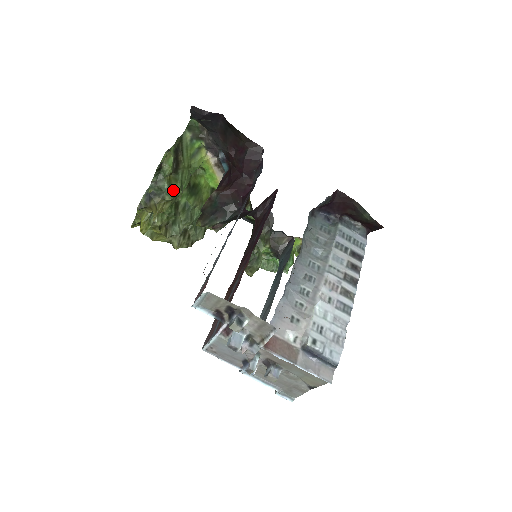
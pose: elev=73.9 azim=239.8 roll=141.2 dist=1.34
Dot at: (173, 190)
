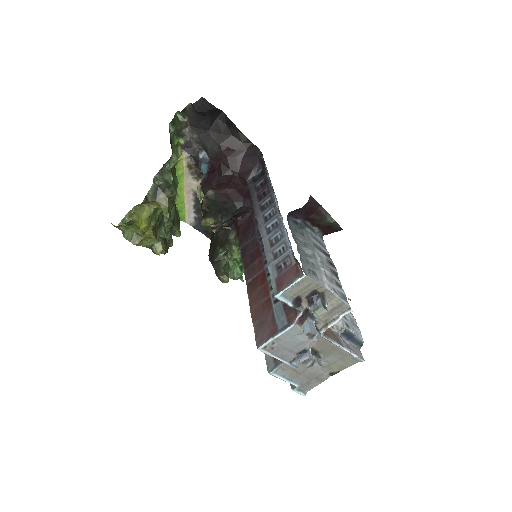
Dot at: (175, 185)
